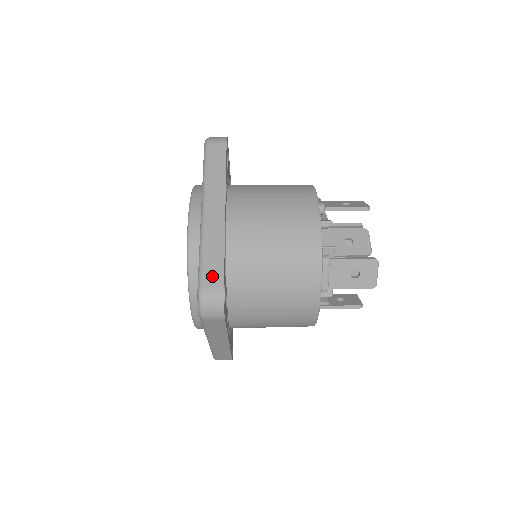
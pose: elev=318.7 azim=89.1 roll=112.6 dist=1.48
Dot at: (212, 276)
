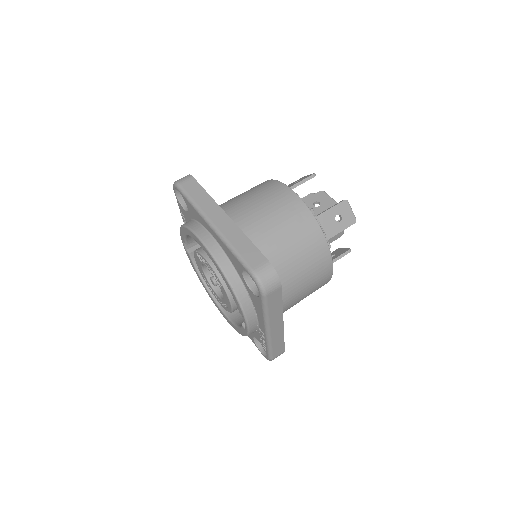
Dot at: (254, 259)
